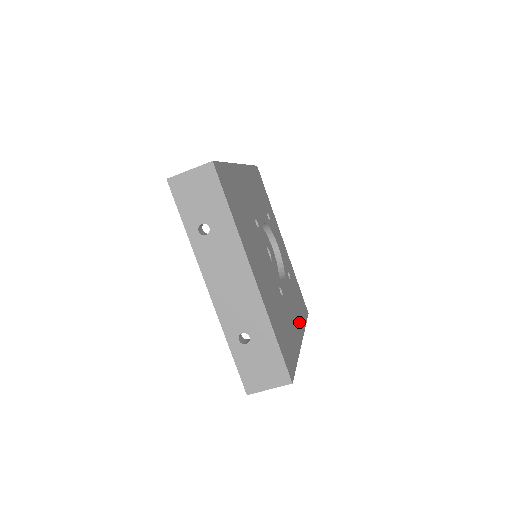
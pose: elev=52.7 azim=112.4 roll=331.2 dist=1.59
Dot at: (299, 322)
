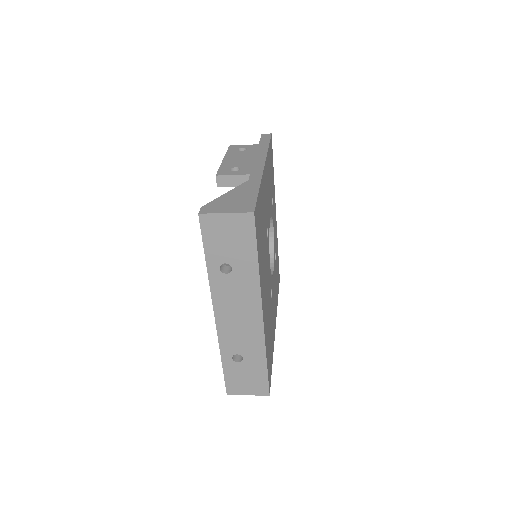
Dot at: occluded
